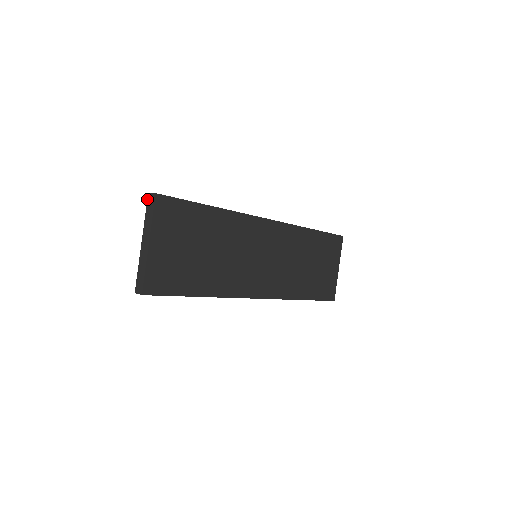
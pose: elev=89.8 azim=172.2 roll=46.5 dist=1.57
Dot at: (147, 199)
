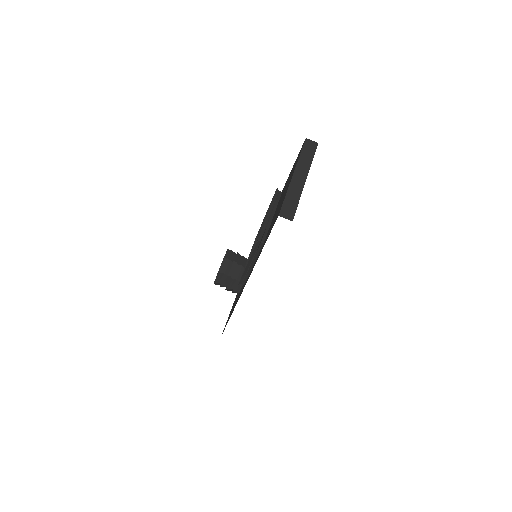
Dot at: (304, 142)
